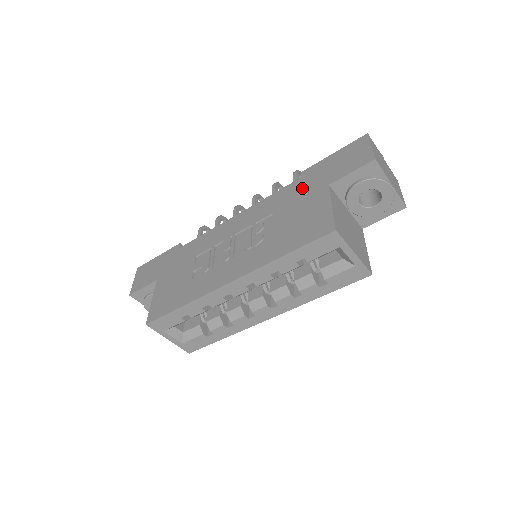
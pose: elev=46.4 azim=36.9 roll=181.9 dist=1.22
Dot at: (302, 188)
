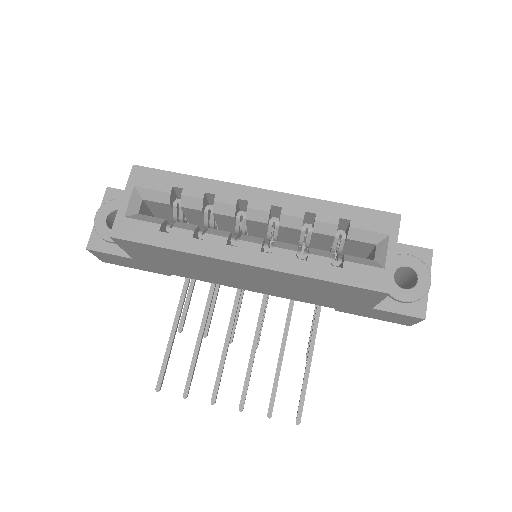
Dot at: occluded
